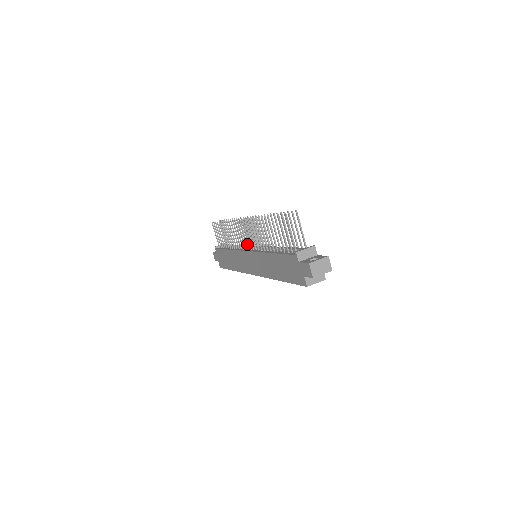
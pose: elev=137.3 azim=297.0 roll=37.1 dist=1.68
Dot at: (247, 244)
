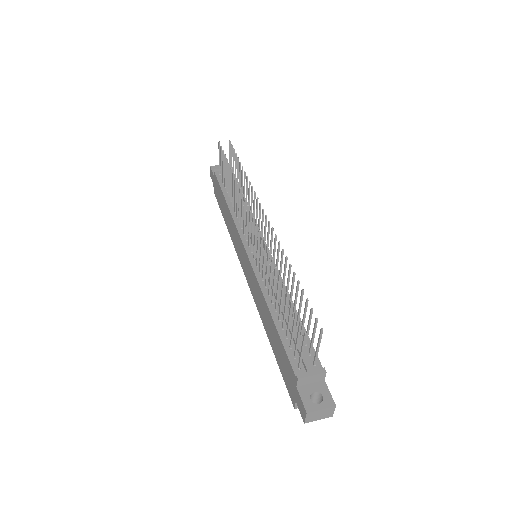
Dot at: occluded
